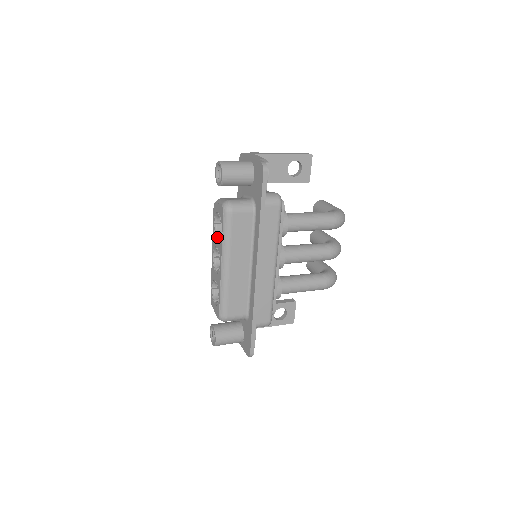
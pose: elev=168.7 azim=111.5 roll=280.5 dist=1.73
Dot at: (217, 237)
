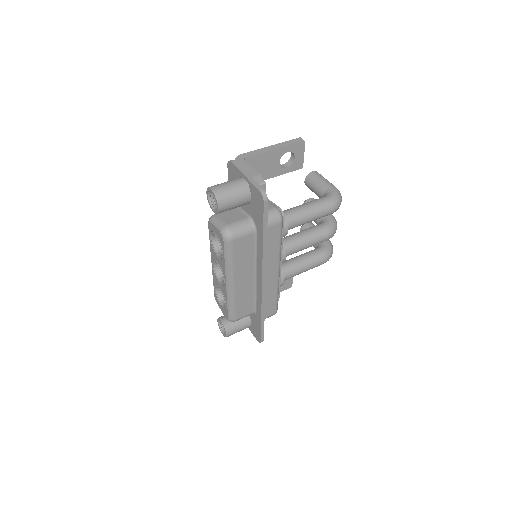
Dot at: (217, 254)
